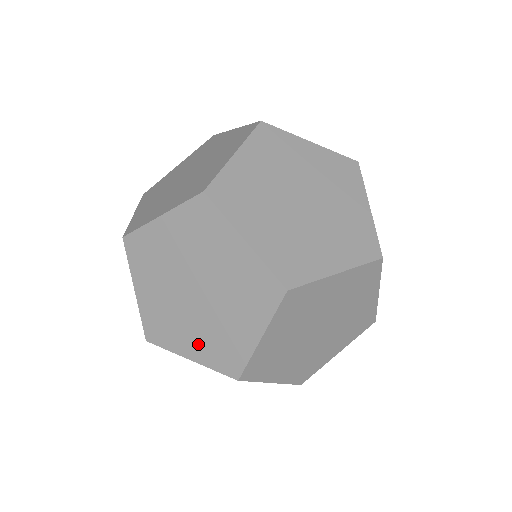
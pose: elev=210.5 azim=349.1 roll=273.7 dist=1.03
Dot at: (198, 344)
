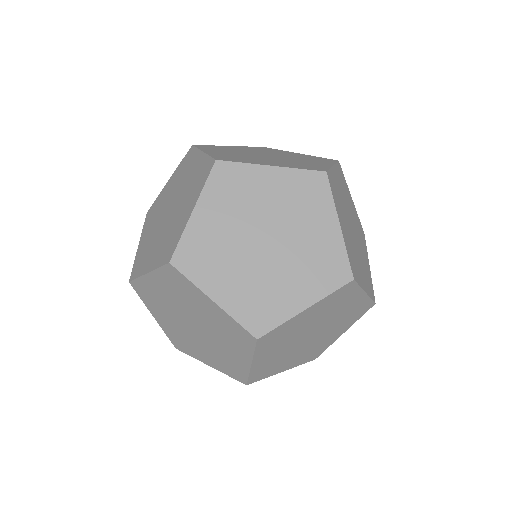
Dot at: (210, 358)
